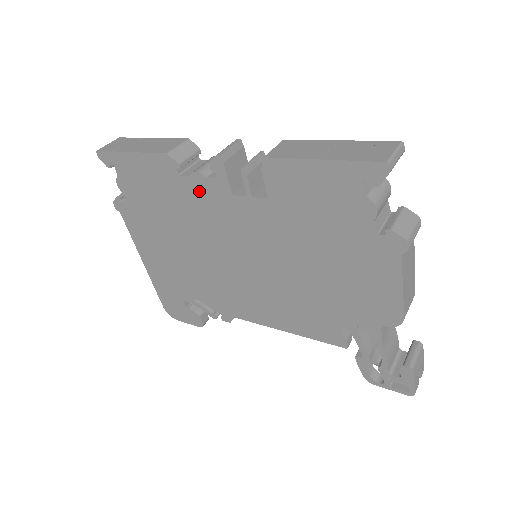
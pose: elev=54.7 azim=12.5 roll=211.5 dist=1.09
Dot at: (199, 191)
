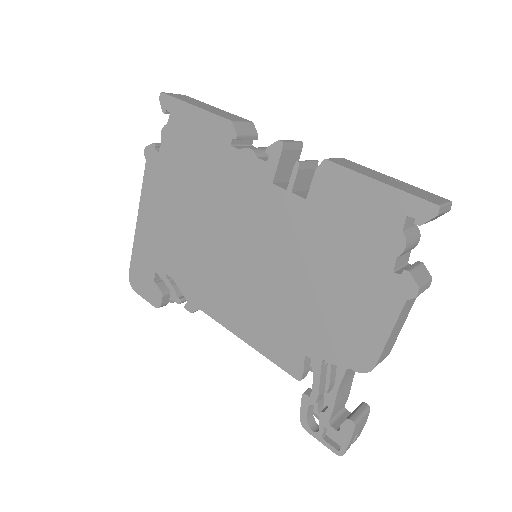
Dot at: (241, 168)
